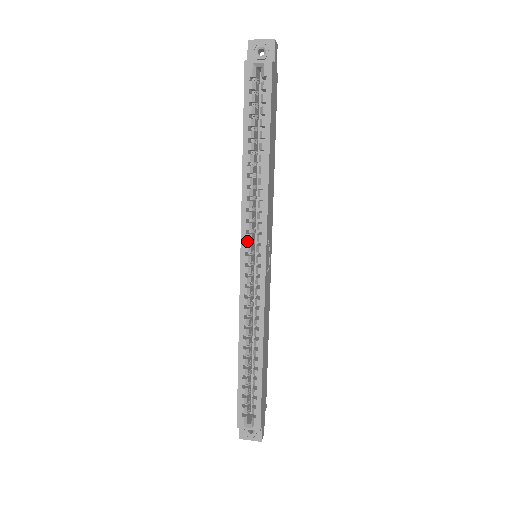
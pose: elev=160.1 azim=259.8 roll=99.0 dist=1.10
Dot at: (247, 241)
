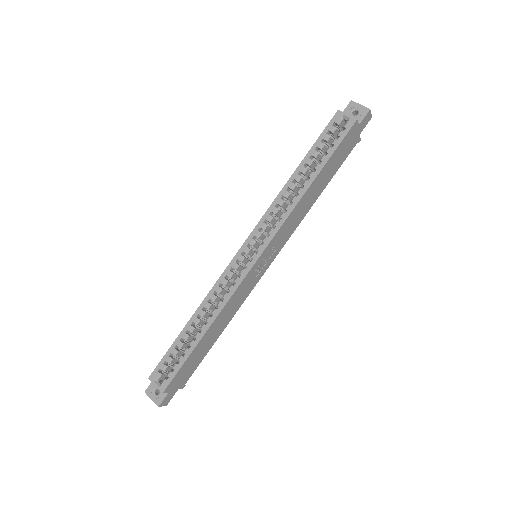
Dot at: (256, 238)
